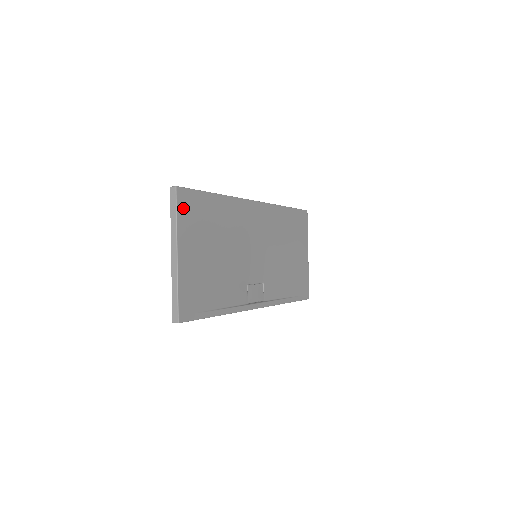
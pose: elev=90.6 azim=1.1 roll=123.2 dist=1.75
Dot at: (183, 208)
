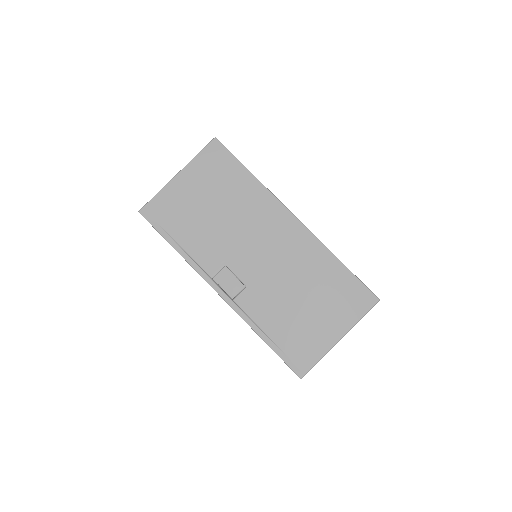
Dot at: (209, 154)
